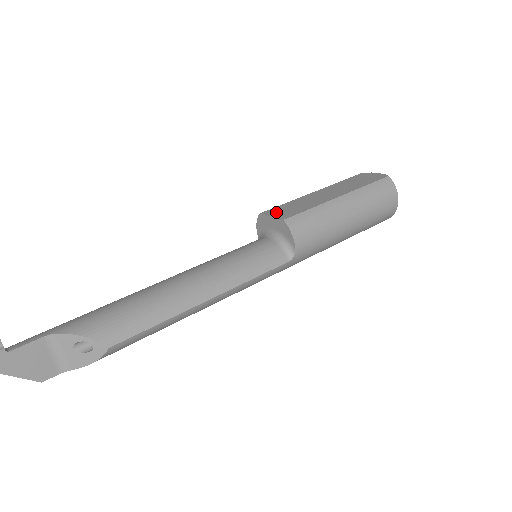
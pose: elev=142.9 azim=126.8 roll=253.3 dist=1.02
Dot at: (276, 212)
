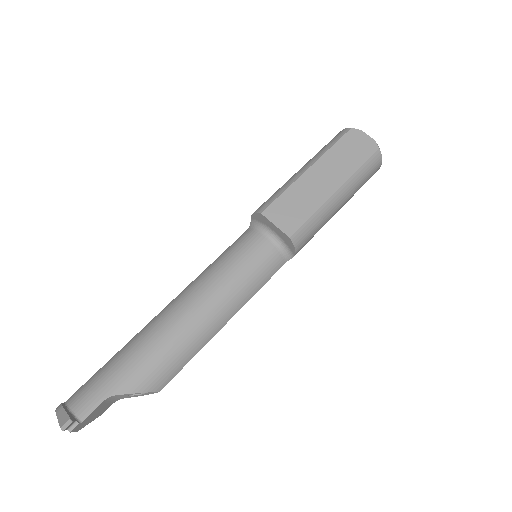
Dot at: (278, 216)
